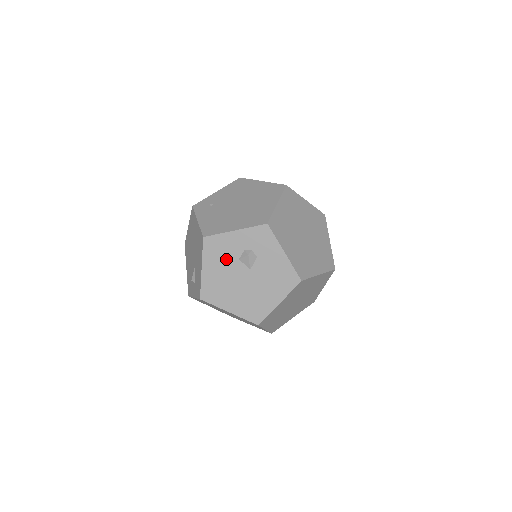
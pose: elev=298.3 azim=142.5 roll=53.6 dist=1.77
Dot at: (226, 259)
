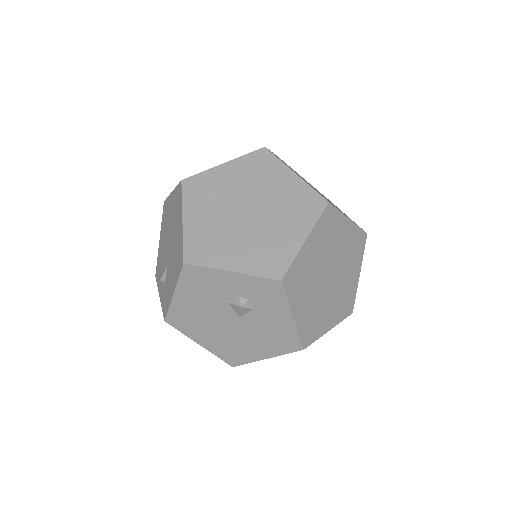
Dot at: (210, 296)
